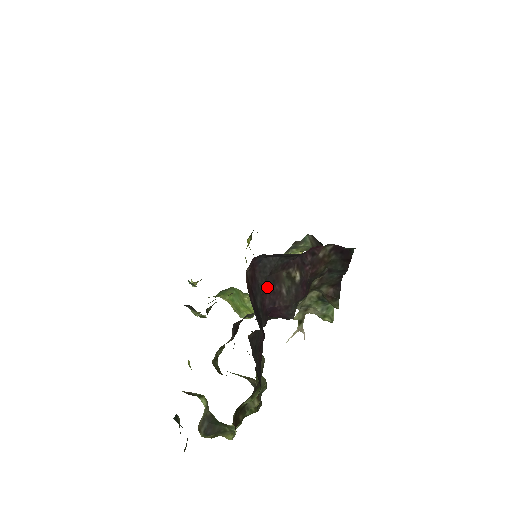
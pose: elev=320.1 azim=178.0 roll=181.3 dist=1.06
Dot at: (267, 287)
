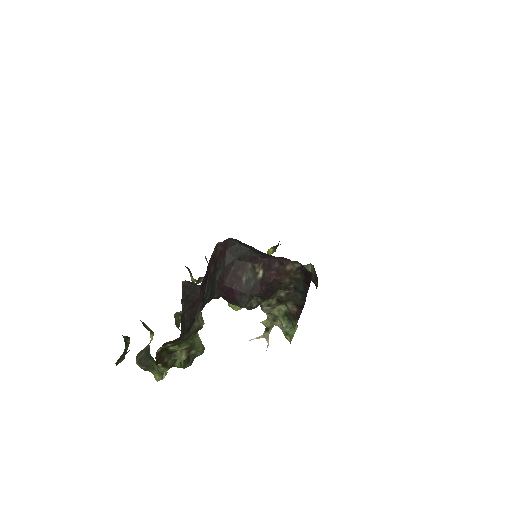
Dot at: (232, 268)
